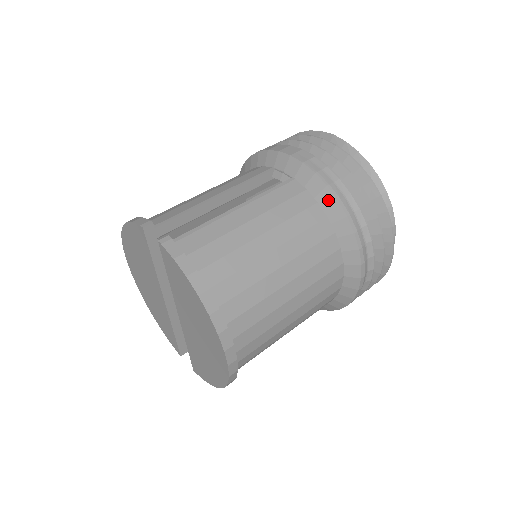
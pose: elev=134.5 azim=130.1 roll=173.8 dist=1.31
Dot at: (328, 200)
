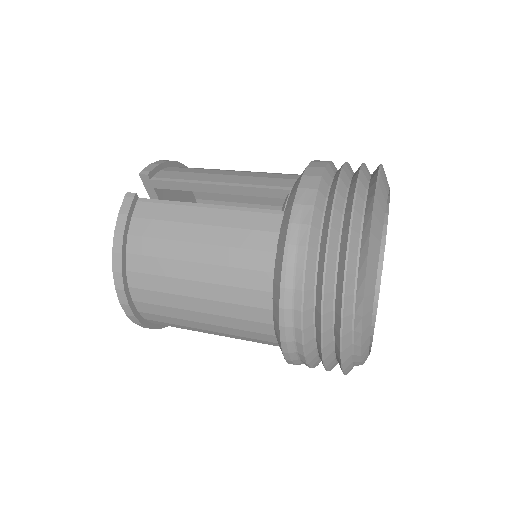
Dot at: (280, 258)
